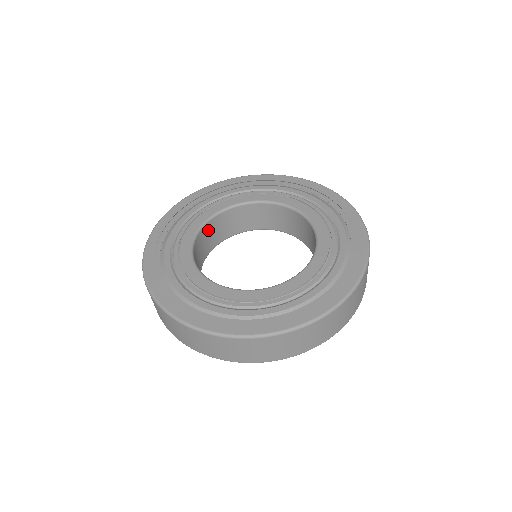
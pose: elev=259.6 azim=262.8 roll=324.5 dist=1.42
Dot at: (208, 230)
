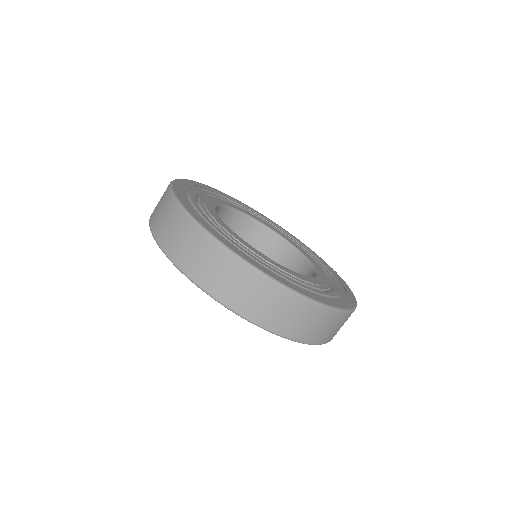
Dot at: (229, 218)
